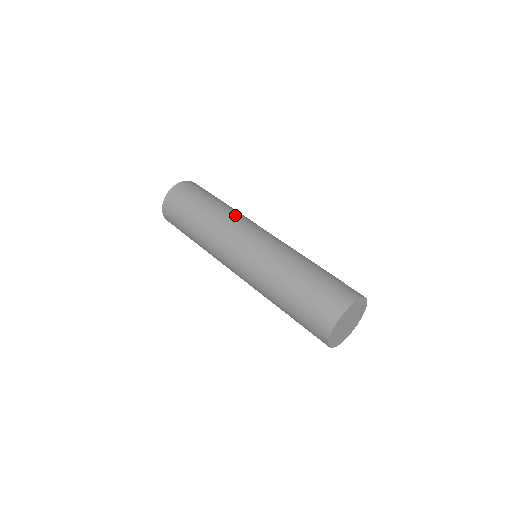
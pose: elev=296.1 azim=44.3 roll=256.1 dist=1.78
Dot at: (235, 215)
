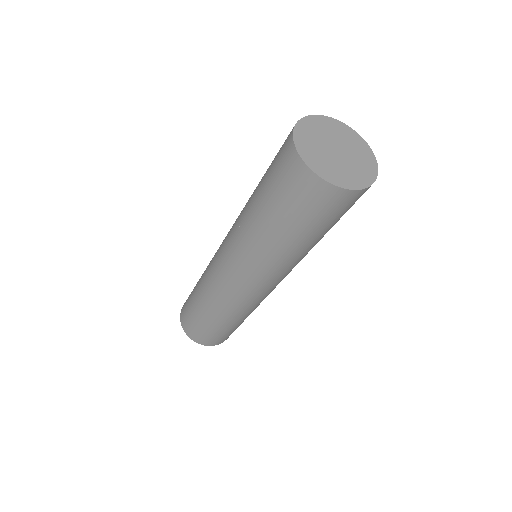
Dot at: occluded
